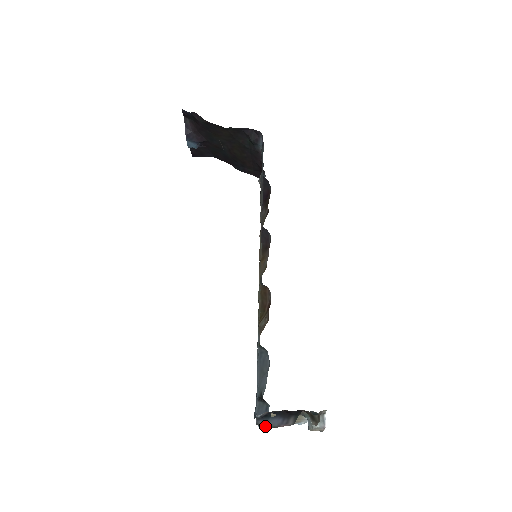
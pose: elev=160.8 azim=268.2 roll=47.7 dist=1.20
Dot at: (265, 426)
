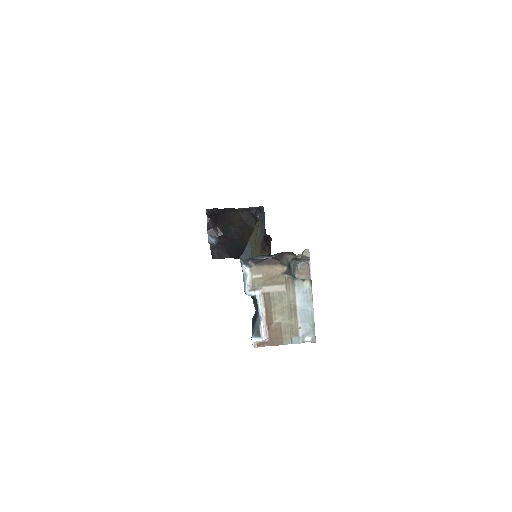
Dot at: (249, 258)
